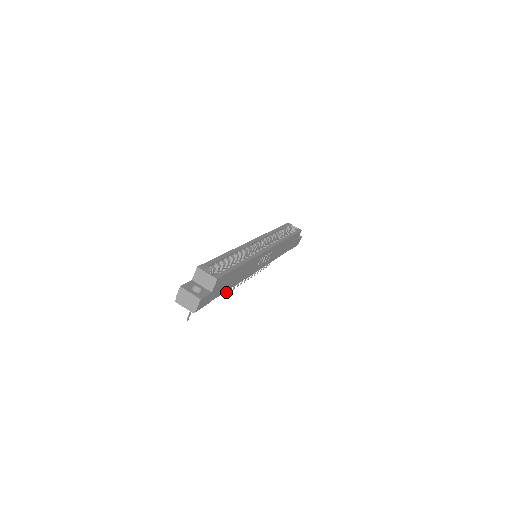
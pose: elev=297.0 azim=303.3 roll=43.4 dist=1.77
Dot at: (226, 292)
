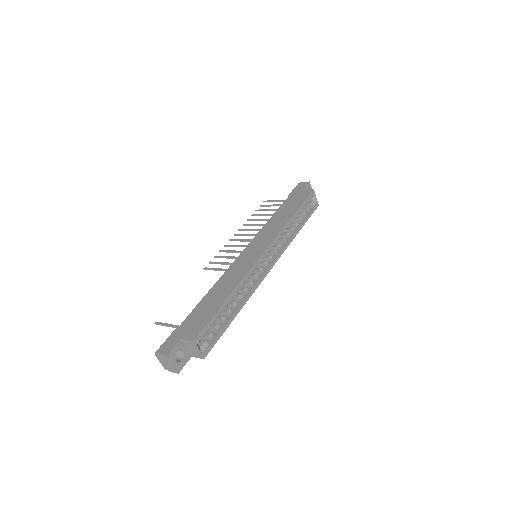
Dot at: (206, 269)
